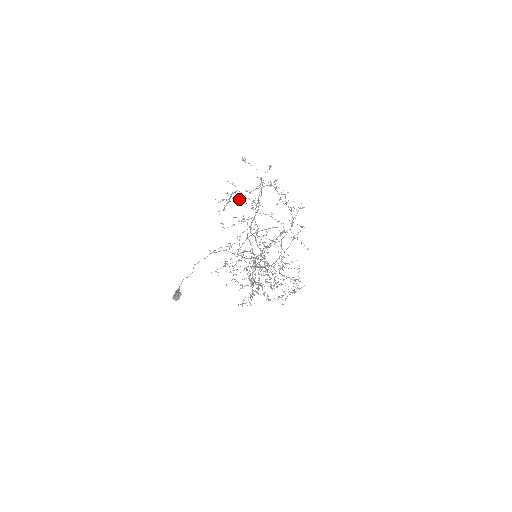
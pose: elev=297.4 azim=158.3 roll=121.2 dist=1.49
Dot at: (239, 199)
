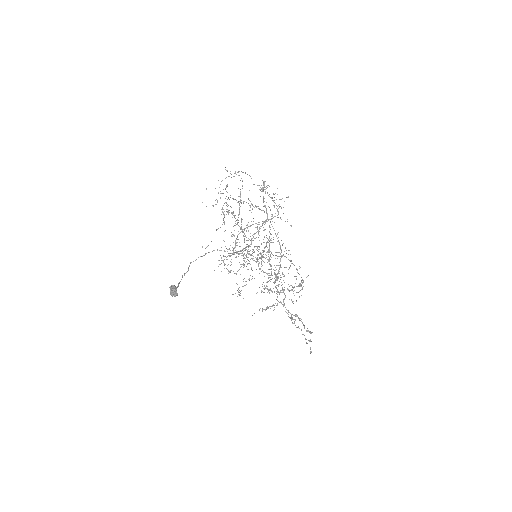
Dot at: occluded
